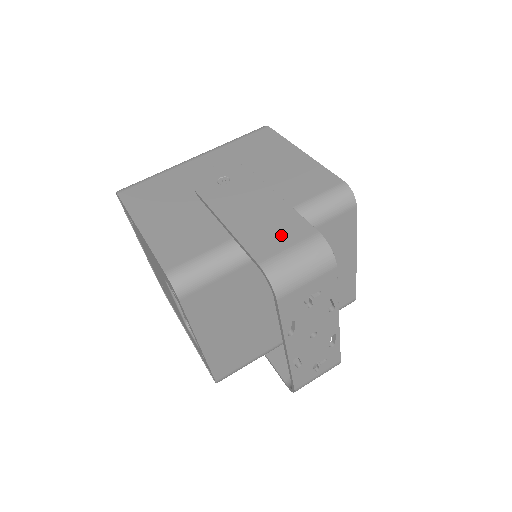
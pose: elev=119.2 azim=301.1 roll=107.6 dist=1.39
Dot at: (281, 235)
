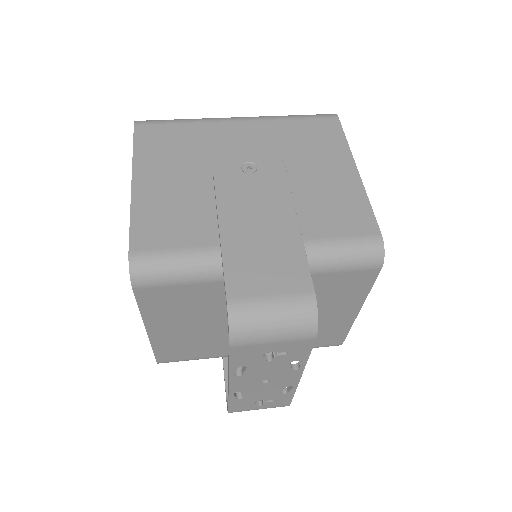
Dot at: (271, 274)
